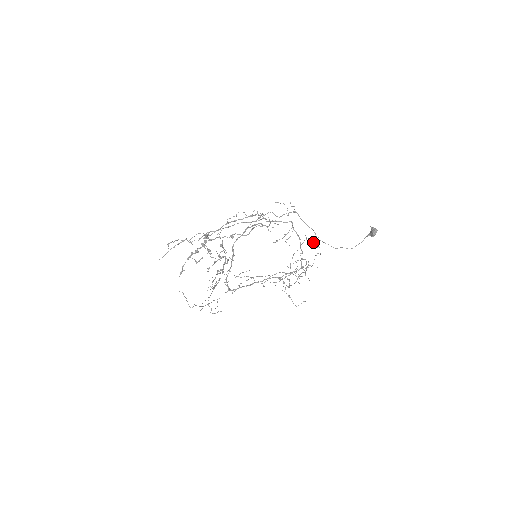
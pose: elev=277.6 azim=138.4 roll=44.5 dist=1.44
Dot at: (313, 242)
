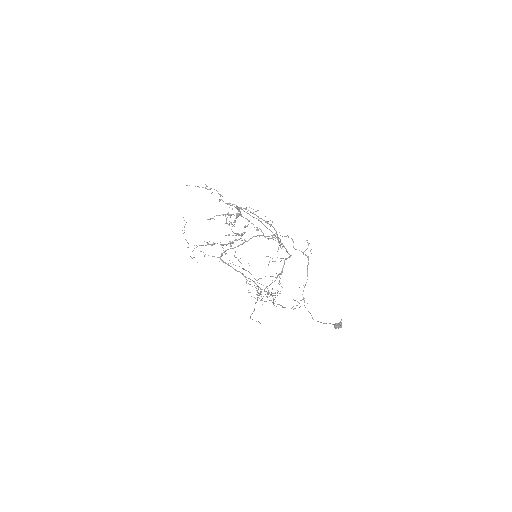
Dot at: occluded
